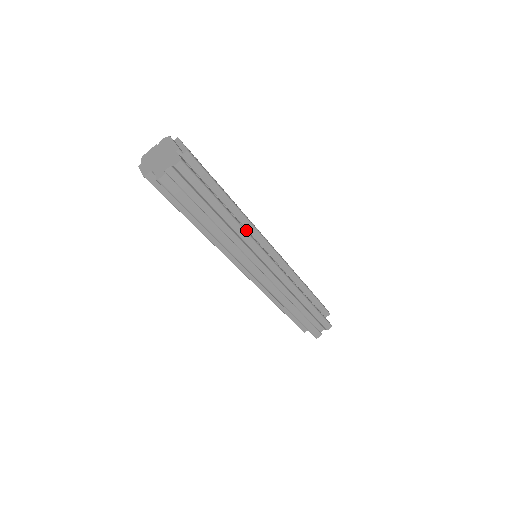
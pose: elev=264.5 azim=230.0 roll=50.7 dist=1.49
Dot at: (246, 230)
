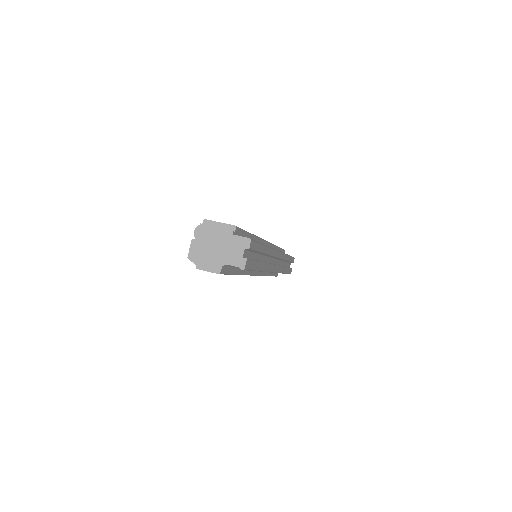
Dot at: occluded
